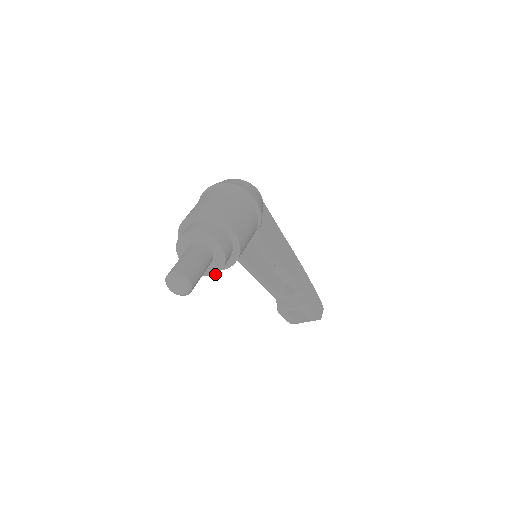
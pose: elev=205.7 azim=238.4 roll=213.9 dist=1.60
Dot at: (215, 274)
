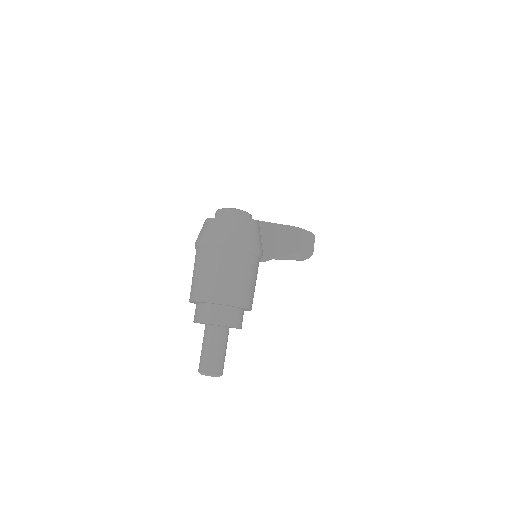
Dot at: occluded
